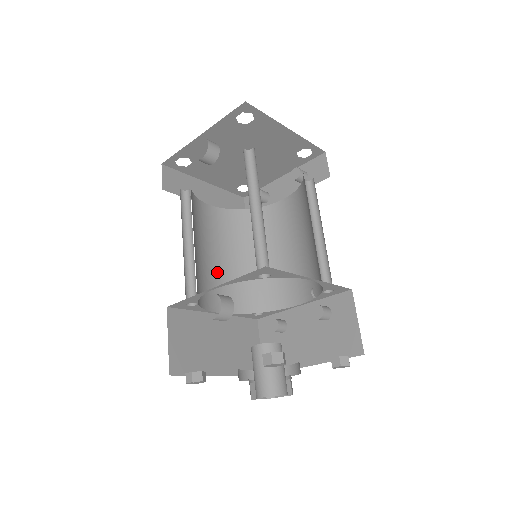
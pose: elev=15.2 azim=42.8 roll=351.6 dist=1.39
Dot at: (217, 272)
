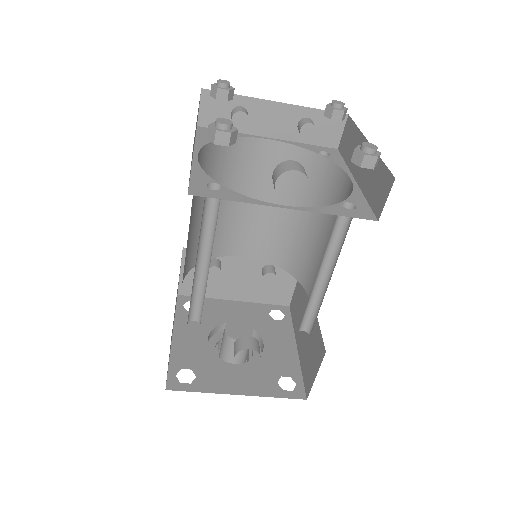
Dot at: occluded
